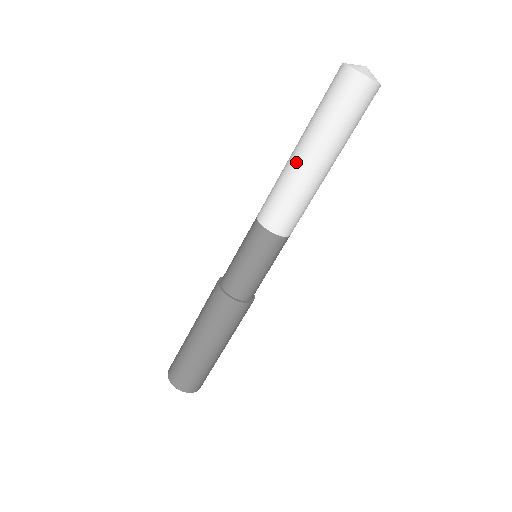
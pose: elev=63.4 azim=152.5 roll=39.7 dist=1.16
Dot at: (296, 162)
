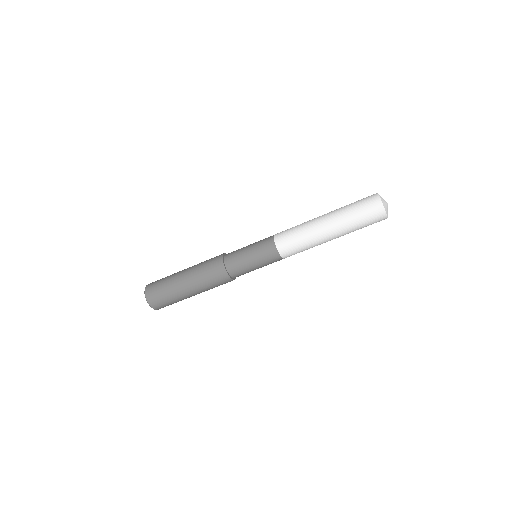
Dot at: (325, 238)
